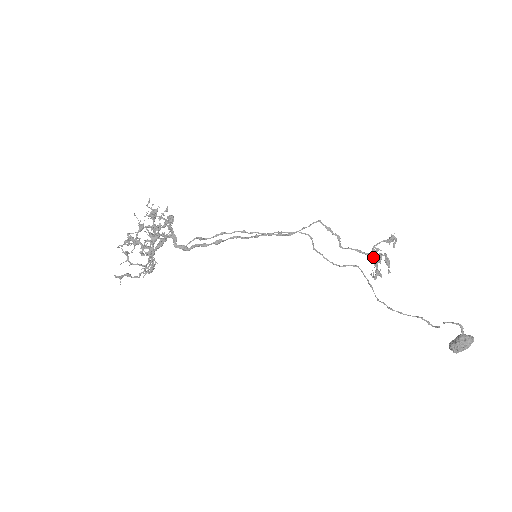
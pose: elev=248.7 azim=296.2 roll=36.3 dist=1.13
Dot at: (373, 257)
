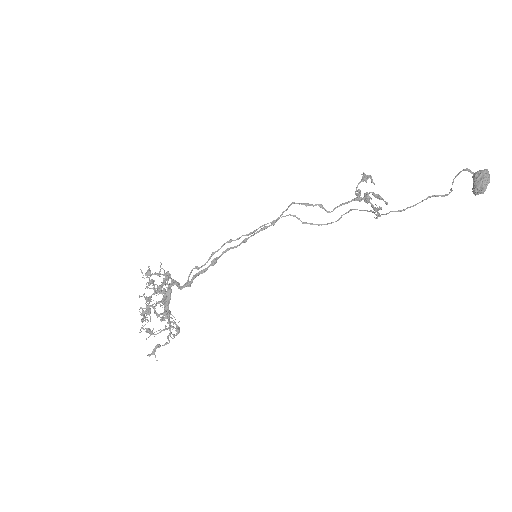
Dot at: (358, 196)
